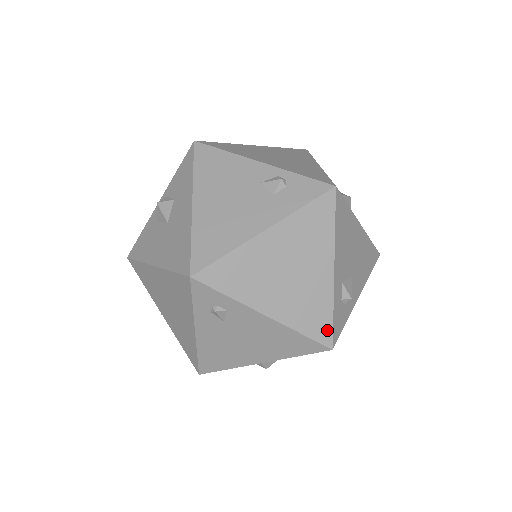
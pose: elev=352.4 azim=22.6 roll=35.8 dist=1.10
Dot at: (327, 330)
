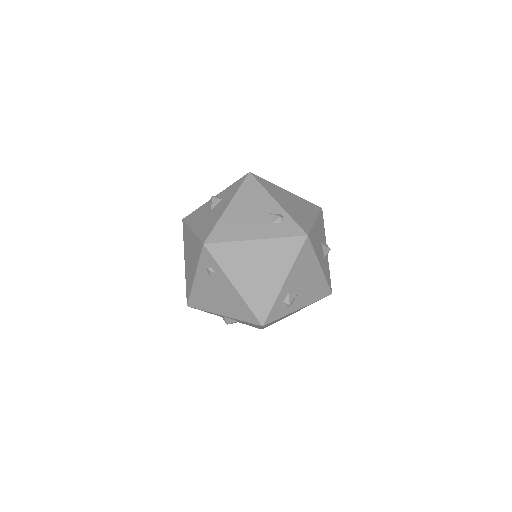
Dot at: (265, 313)
